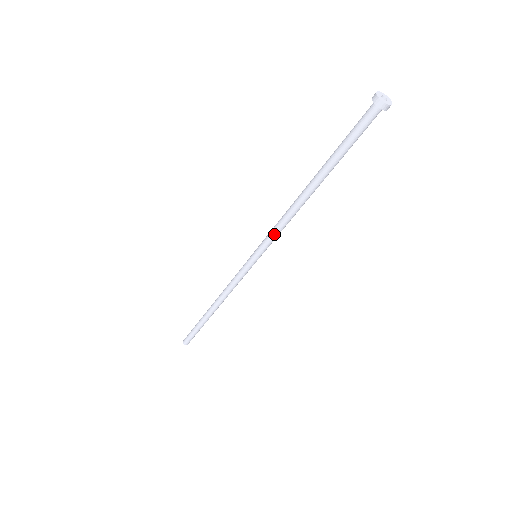
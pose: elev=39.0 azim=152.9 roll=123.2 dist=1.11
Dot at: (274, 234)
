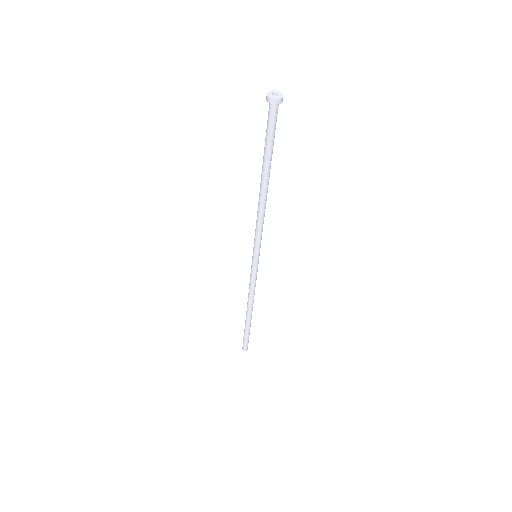
Dot at: (257, 233)
